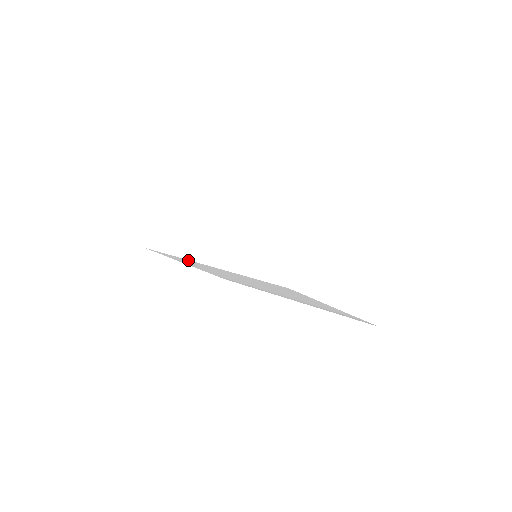
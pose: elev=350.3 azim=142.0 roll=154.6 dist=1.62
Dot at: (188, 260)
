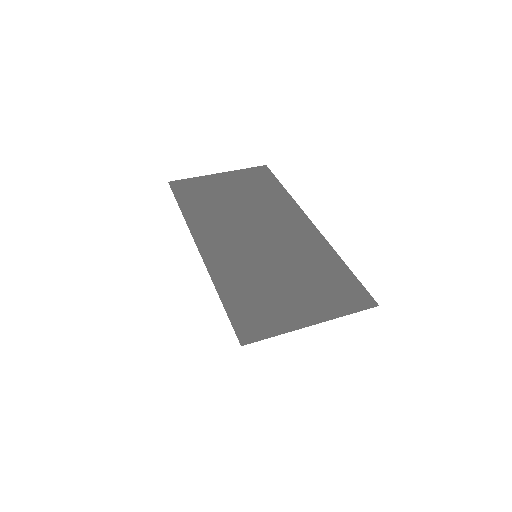
Dot at: occluded
